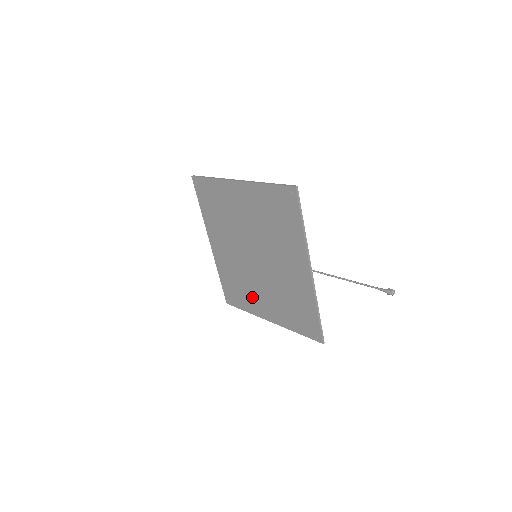
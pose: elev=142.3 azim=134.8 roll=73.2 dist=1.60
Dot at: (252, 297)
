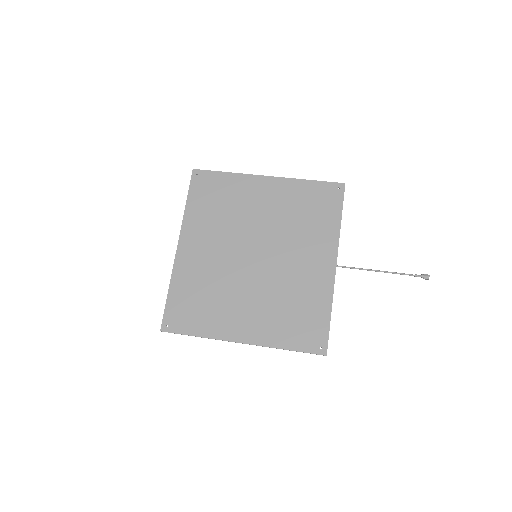
Dot at: (223, 311)
